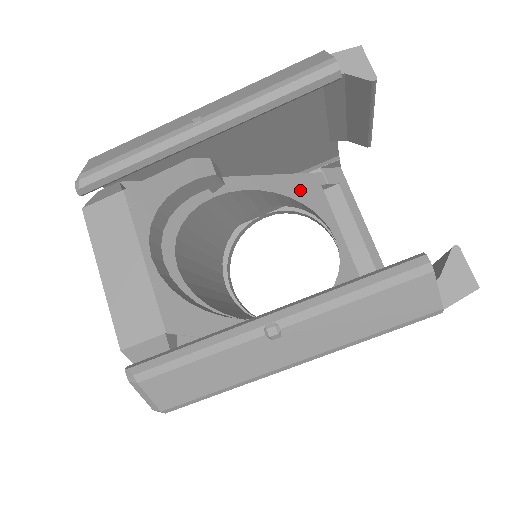
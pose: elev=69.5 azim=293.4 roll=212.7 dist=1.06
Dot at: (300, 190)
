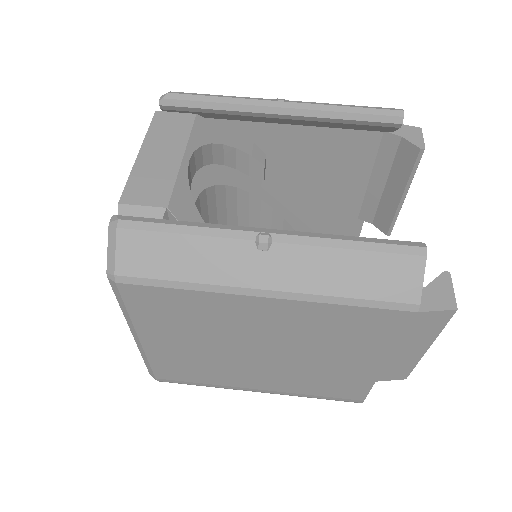
Dot at: occluded
